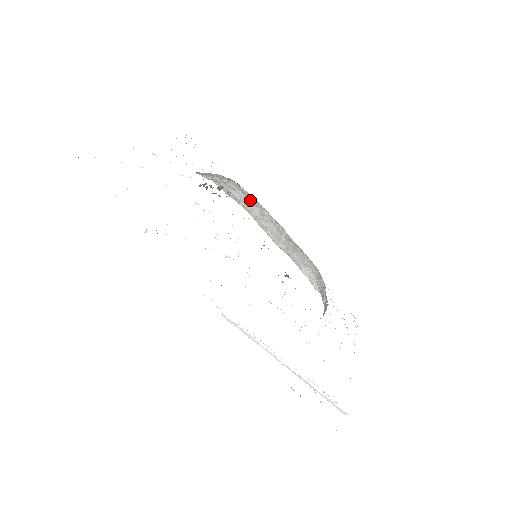
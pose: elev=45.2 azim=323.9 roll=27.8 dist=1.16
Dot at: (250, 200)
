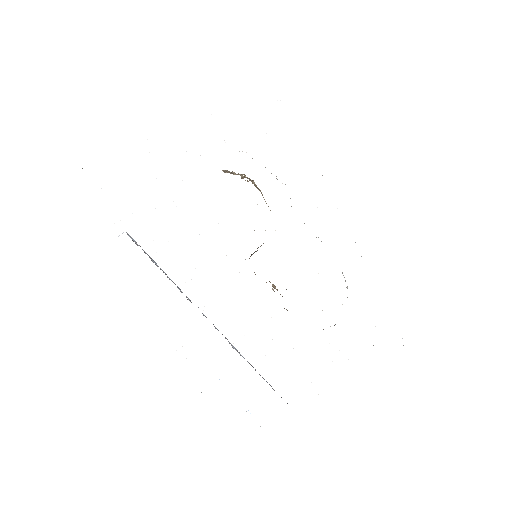
Dot at: occluded
